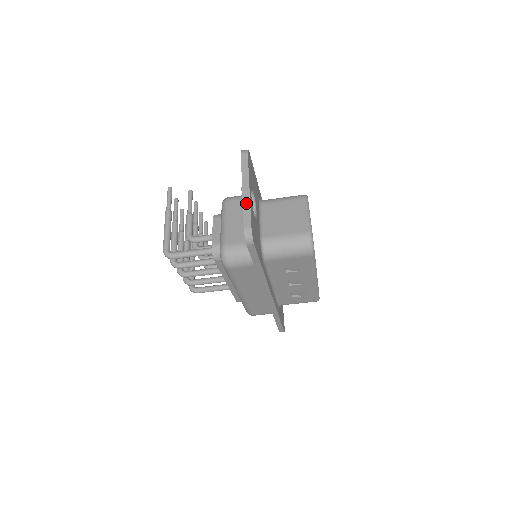
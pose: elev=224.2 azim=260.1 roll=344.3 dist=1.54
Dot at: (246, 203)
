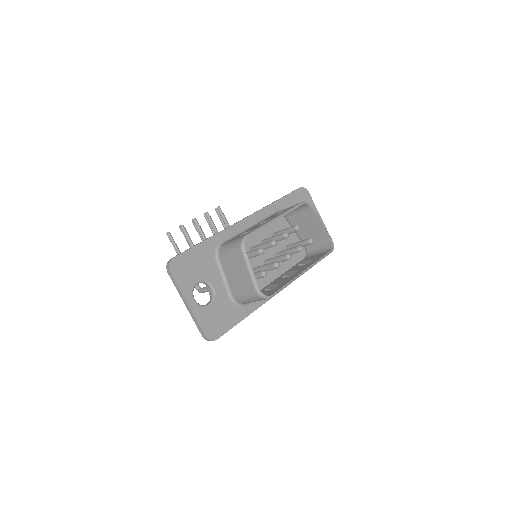
Dot at: (193, 317)
